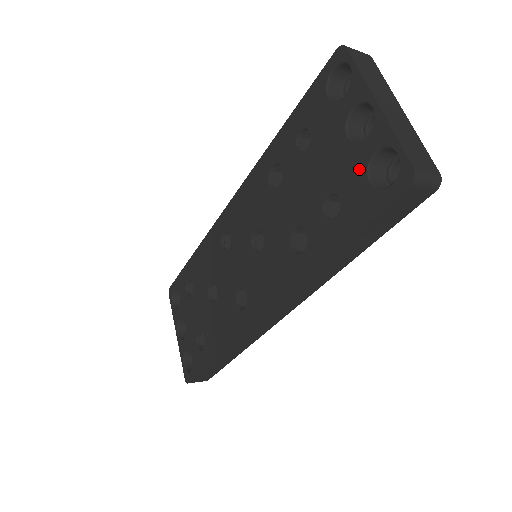
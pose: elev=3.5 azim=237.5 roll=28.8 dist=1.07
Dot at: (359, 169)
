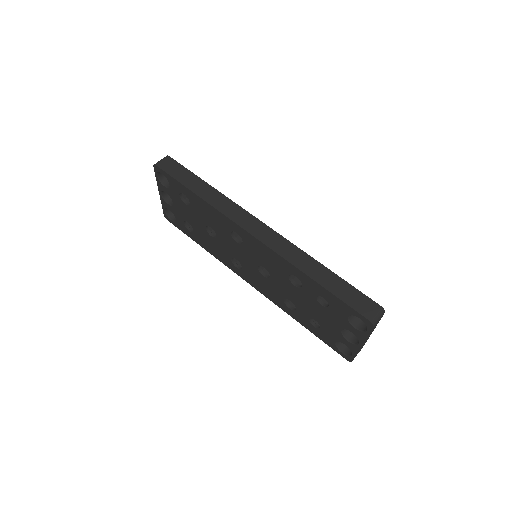
Dot at: (336, 338)
